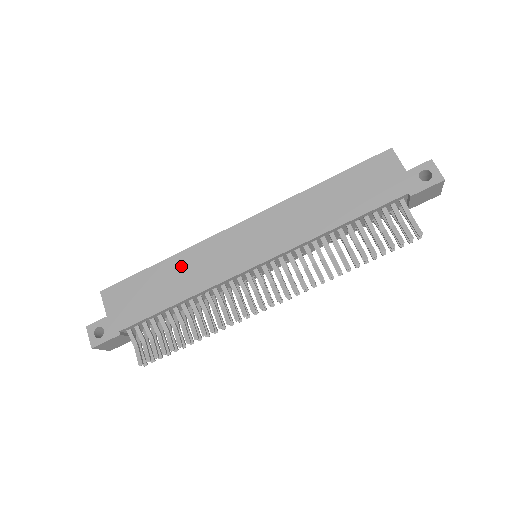
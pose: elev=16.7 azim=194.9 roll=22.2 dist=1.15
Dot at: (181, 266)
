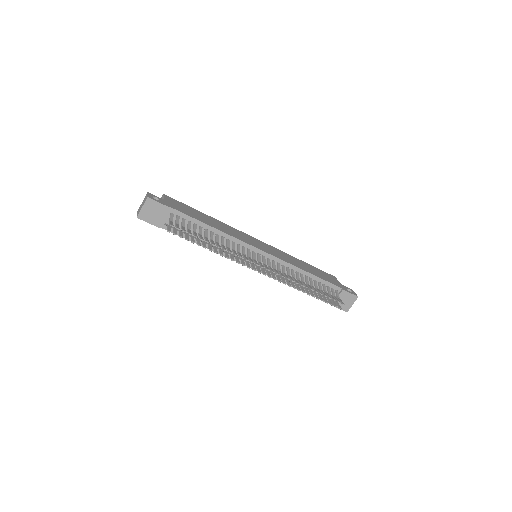
Dot at: (219, 223)
